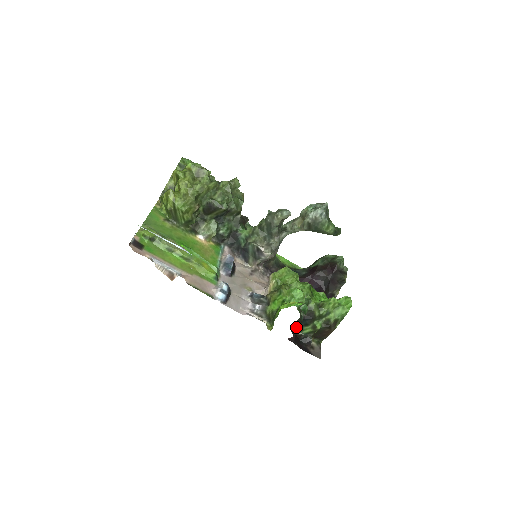
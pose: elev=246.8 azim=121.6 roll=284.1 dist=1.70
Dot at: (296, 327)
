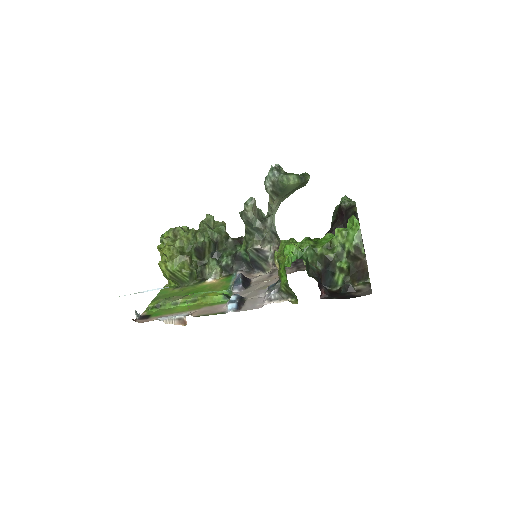
Dot at: (328, 285)
